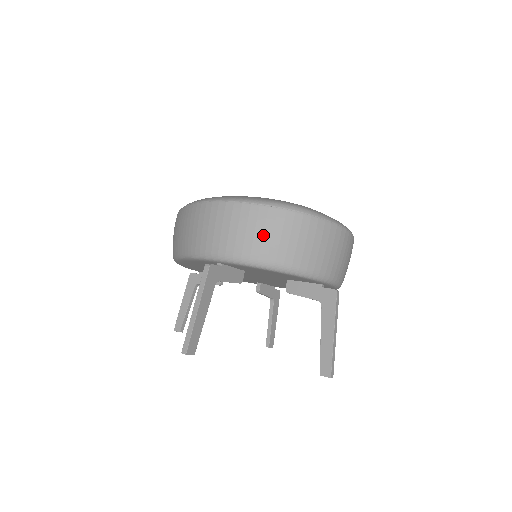
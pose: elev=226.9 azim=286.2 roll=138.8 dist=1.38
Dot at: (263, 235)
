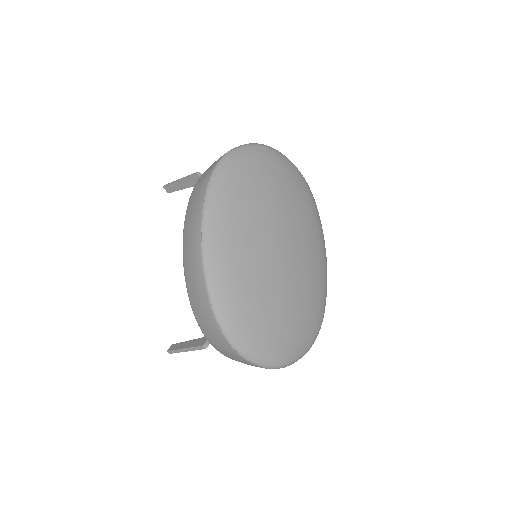
Dot at: occluded
